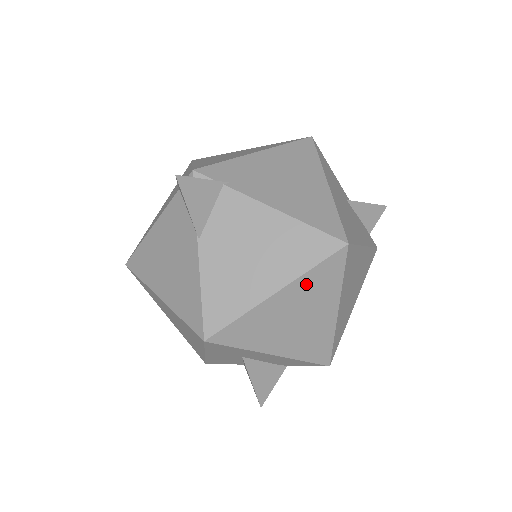
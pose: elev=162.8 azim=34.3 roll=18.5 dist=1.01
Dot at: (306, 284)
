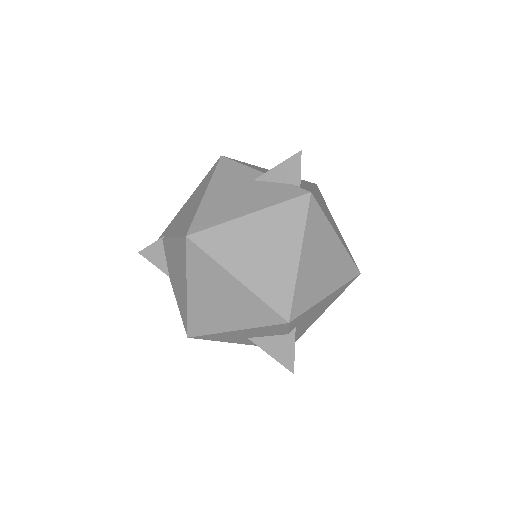
Dot at: (195, 275)
